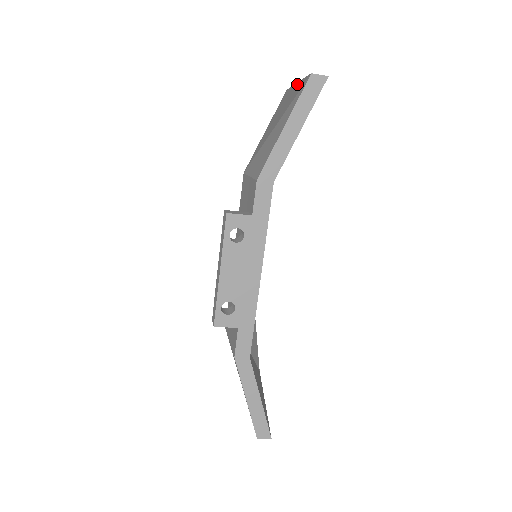
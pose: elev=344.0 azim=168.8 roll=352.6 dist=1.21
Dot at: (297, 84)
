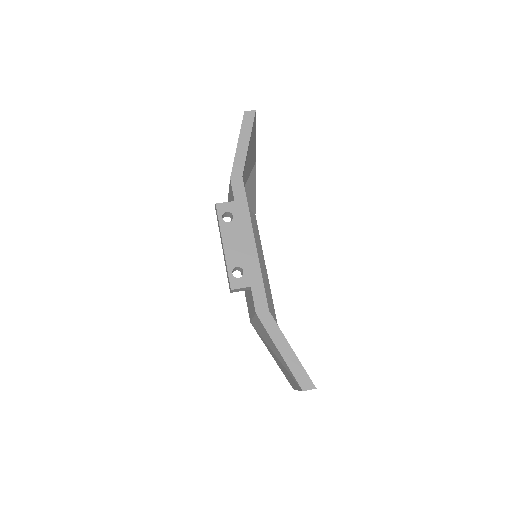
Dot at: occluded
